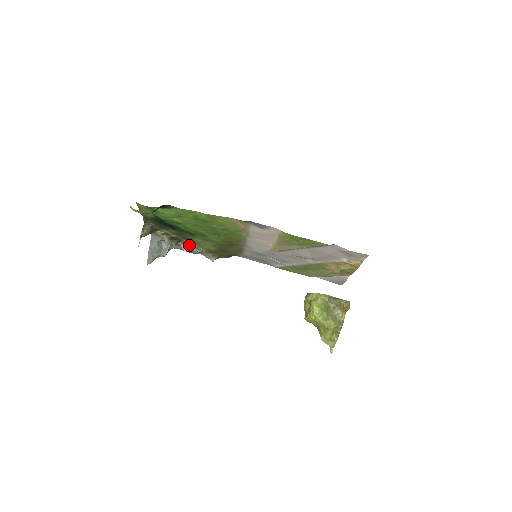
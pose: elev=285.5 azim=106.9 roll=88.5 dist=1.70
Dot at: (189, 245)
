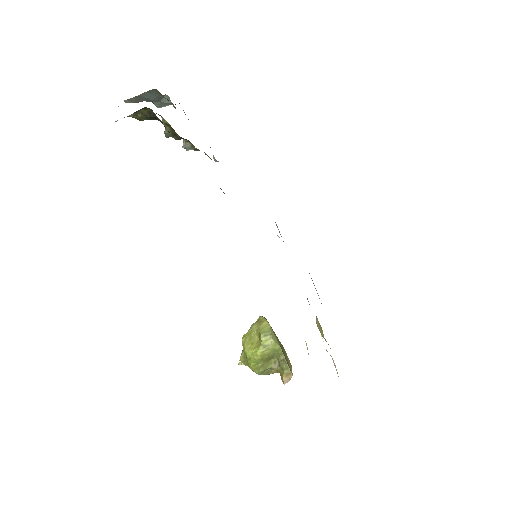
Dot at: occluded
